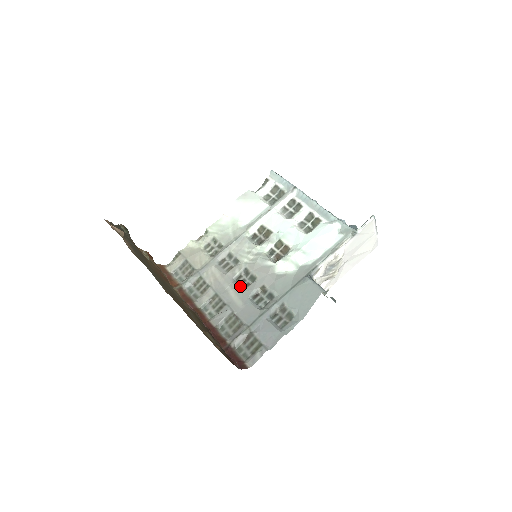
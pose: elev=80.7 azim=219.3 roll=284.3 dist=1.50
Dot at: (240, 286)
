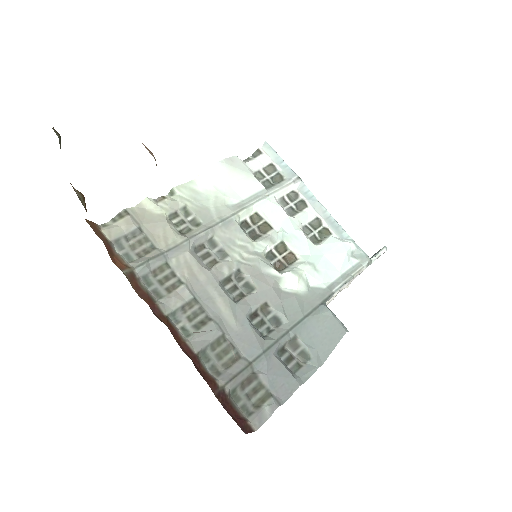
Dot at: (231, 295)
